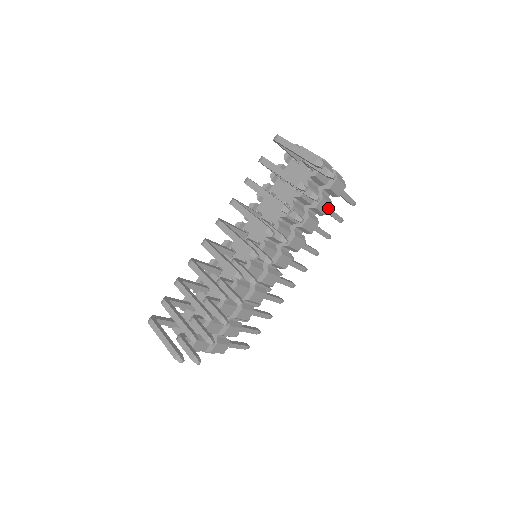
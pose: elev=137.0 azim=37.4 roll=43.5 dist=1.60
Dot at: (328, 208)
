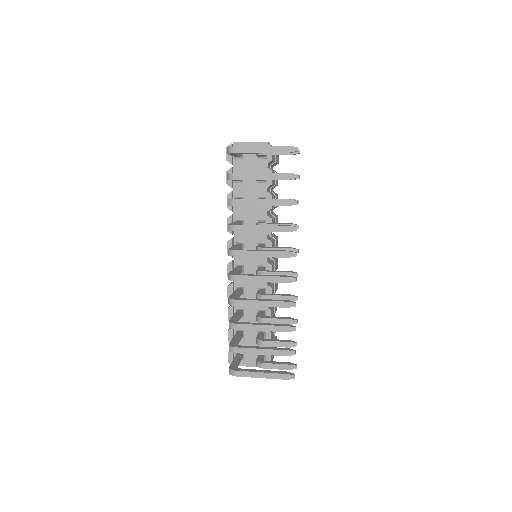
Dot at: occluded
